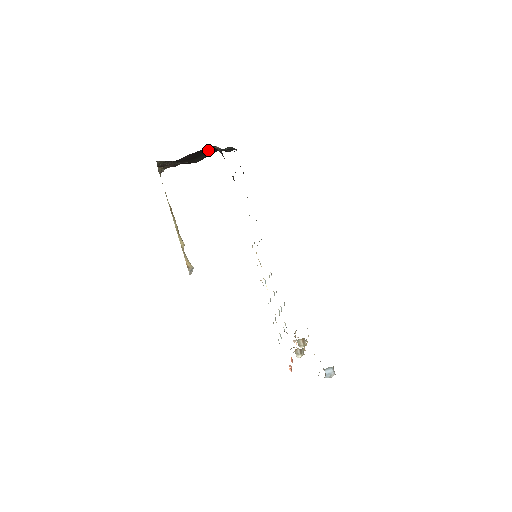
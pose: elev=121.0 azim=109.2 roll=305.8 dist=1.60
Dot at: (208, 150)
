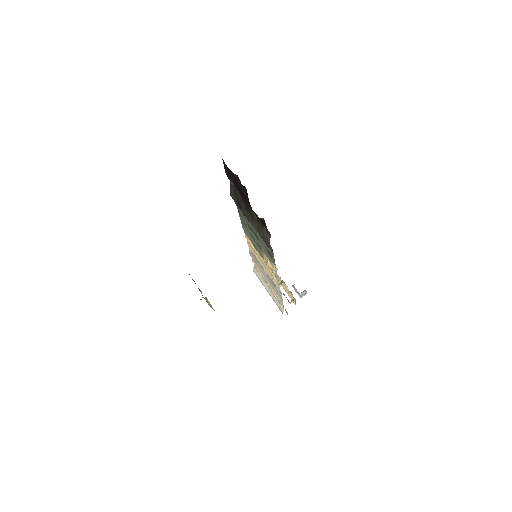
Dot at: occluded
